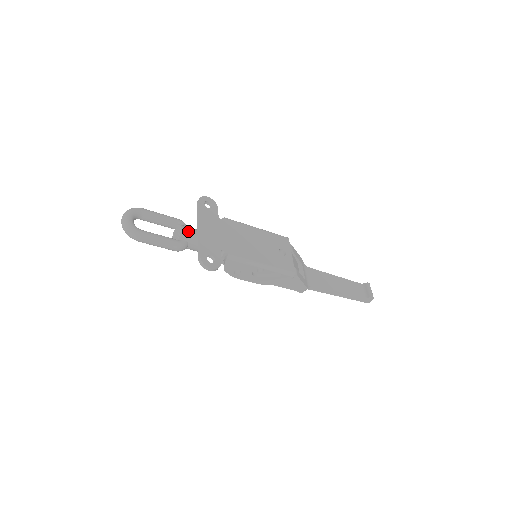
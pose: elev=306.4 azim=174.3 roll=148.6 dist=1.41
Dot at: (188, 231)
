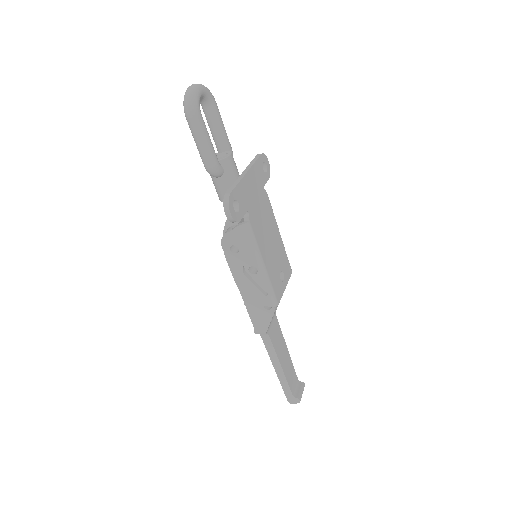
Dot at: (234, 164)
